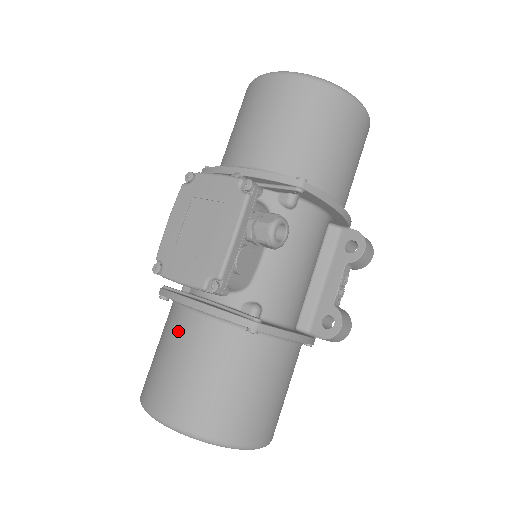
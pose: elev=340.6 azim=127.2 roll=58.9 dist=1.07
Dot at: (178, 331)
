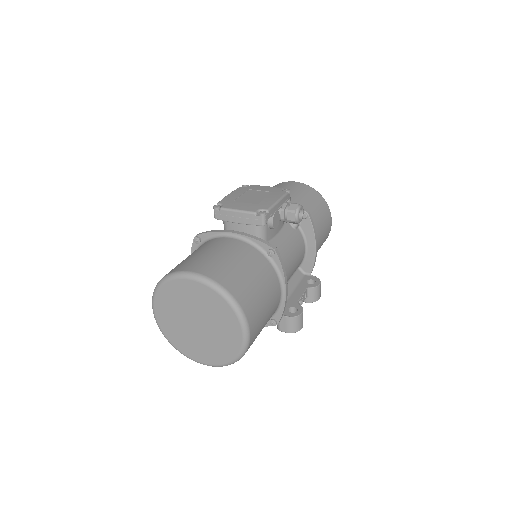
Dot at: (215, 243)
